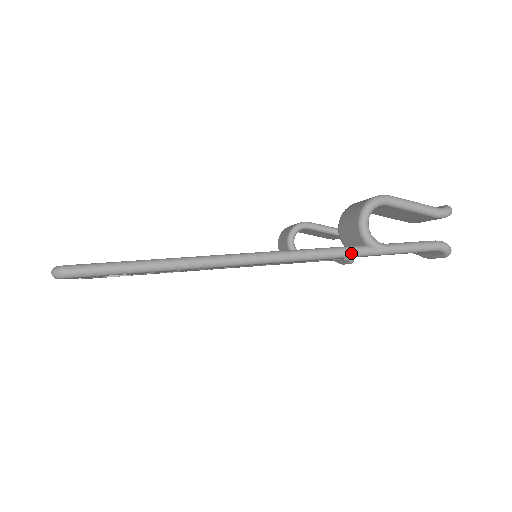
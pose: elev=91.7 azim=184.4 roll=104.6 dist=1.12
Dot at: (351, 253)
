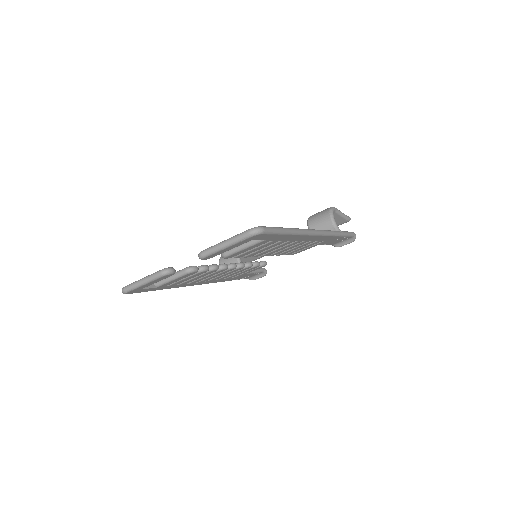
Dot at: (336, 233)
